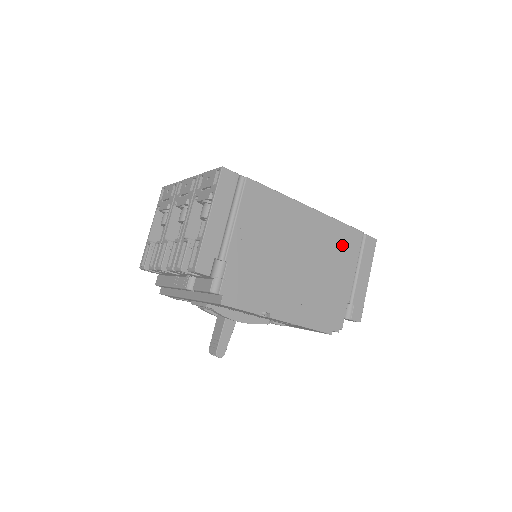
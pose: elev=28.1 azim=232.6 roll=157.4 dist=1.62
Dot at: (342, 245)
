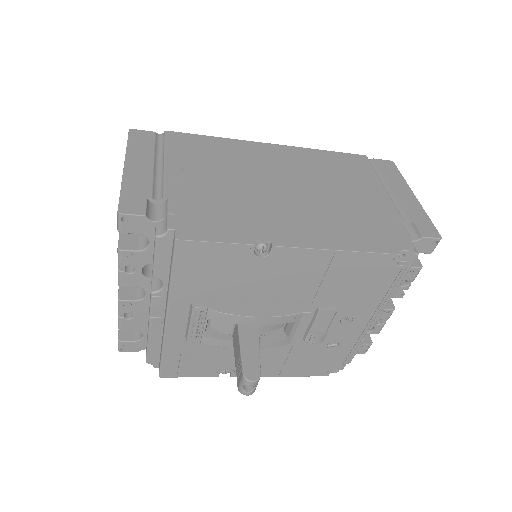
Dot at: (343, 168)
